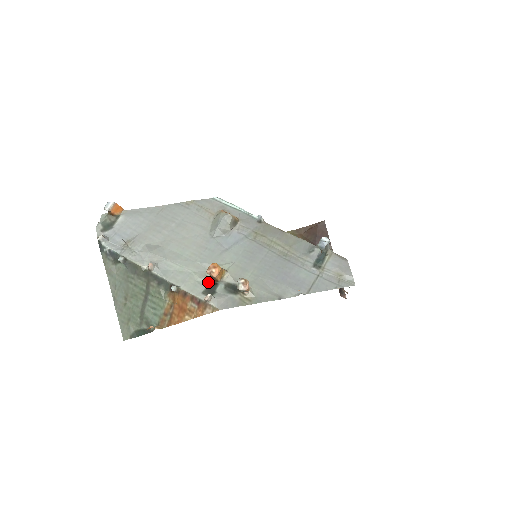
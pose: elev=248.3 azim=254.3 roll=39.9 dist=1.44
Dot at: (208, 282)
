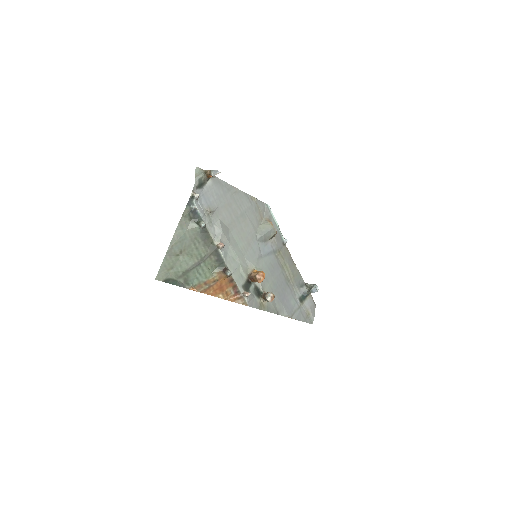
Dot at: (247, 278)
